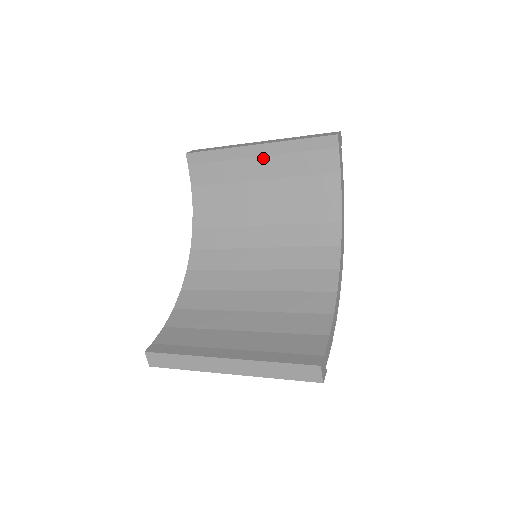
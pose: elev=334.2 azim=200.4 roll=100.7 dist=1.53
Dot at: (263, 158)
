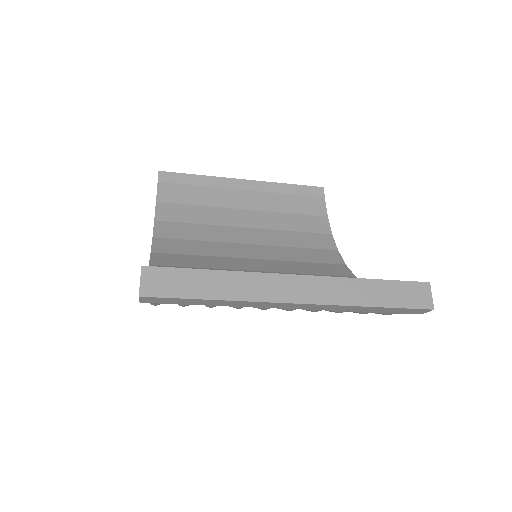
Dot at: (250, 192)
